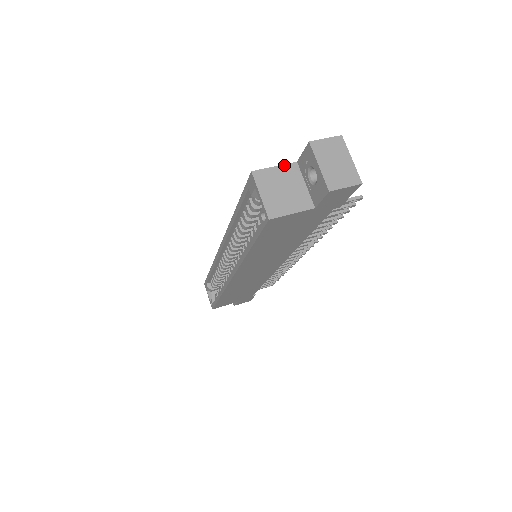
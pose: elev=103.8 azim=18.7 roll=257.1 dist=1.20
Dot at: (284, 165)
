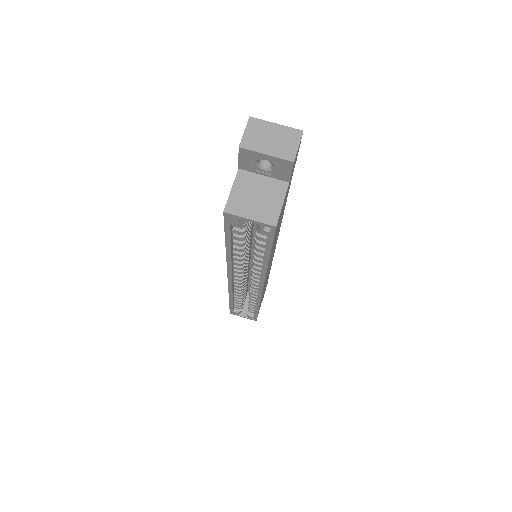
Dot at: (235, 181)
